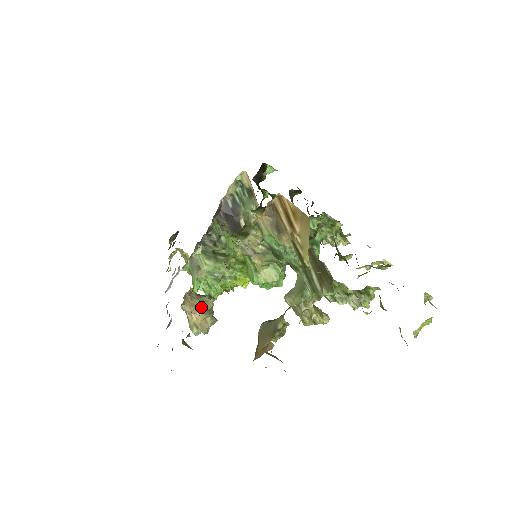
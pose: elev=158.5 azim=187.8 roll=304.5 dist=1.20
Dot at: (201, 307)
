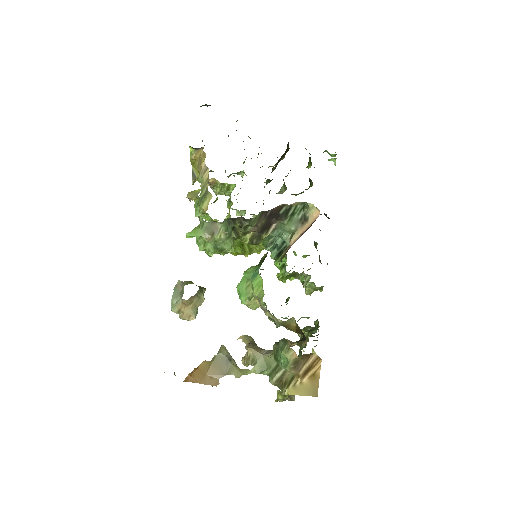
Dot at: (194, 303)
